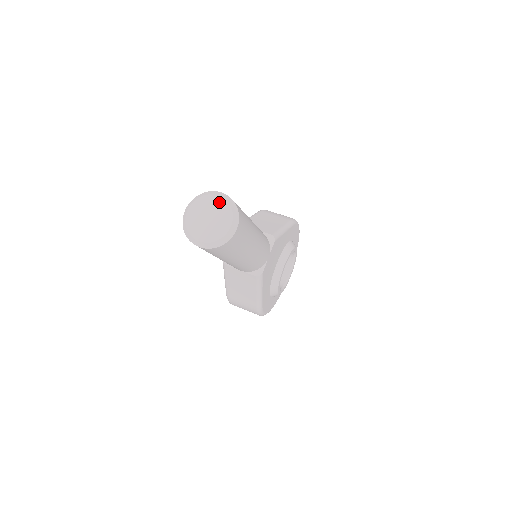
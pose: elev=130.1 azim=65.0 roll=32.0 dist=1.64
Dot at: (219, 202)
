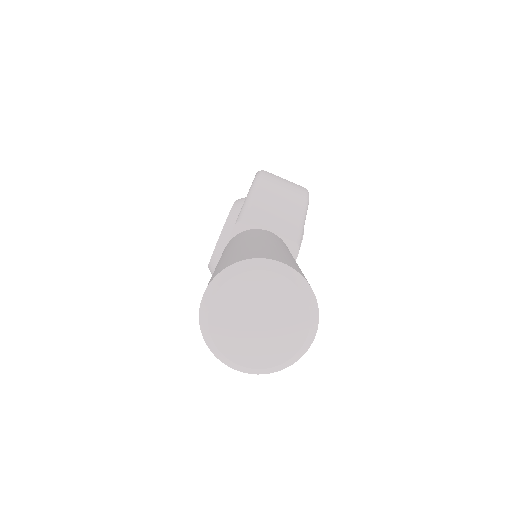
Dot at: (282, 289)
